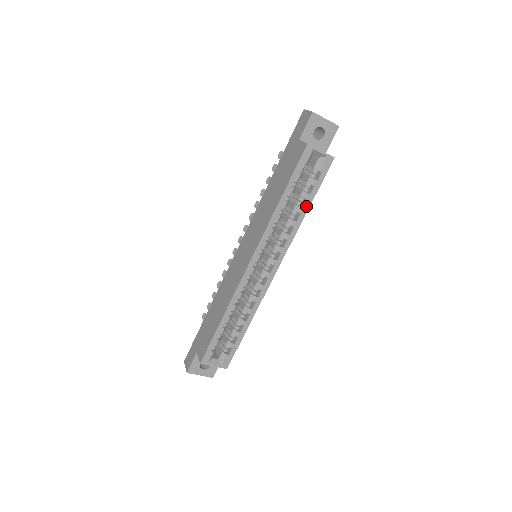
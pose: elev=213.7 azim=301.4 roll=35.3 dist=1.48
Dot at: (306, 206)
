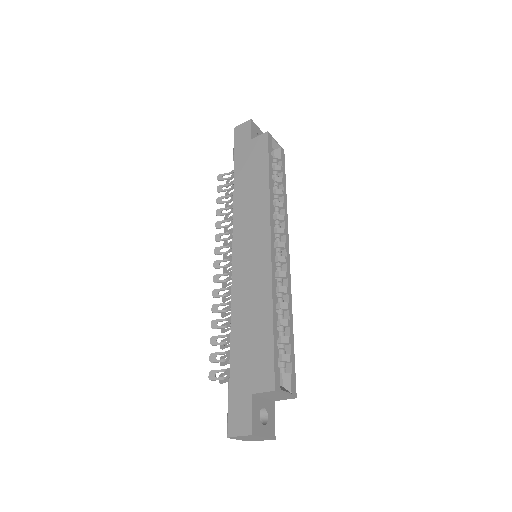
Dot at: (284, 189)
